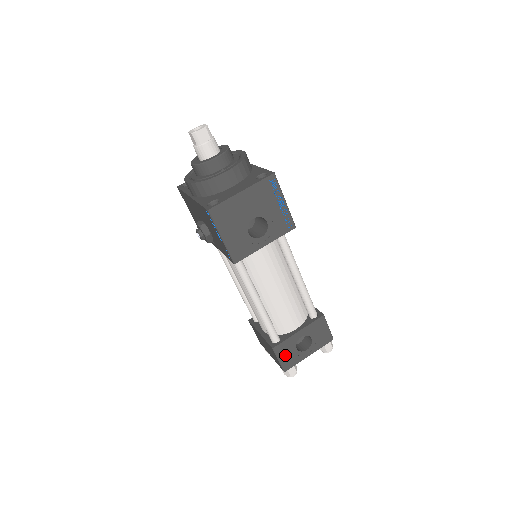
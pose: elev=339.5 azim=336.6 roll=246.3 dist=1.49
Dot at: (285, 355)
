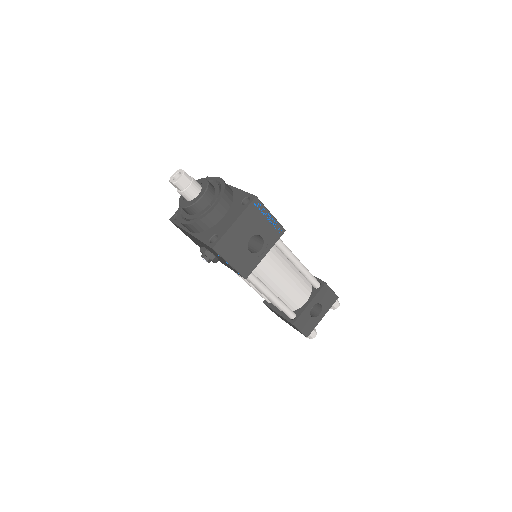
Dot at: (304, 325)
